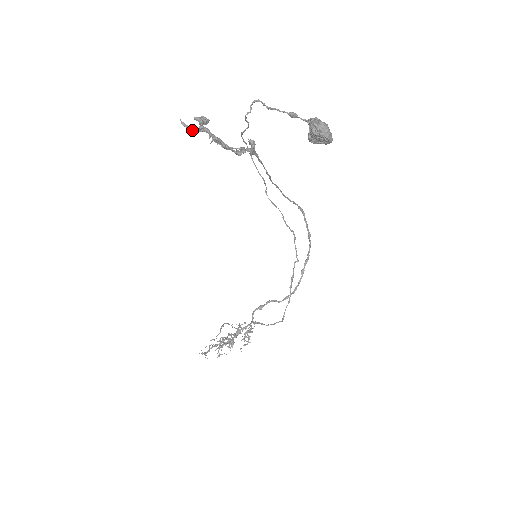
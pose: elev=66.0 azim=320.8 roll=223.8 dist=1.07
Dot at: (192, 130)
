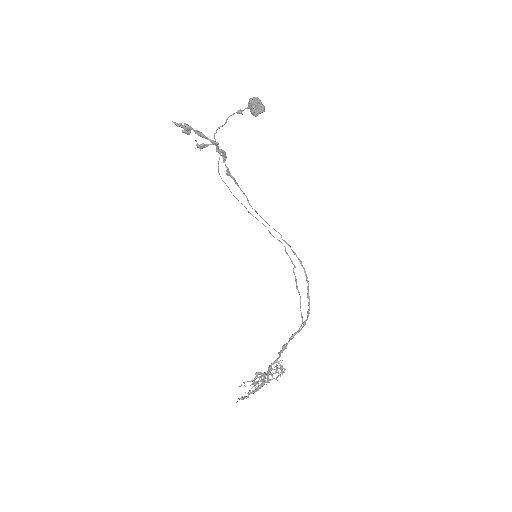
Dot at: (181, 126)
